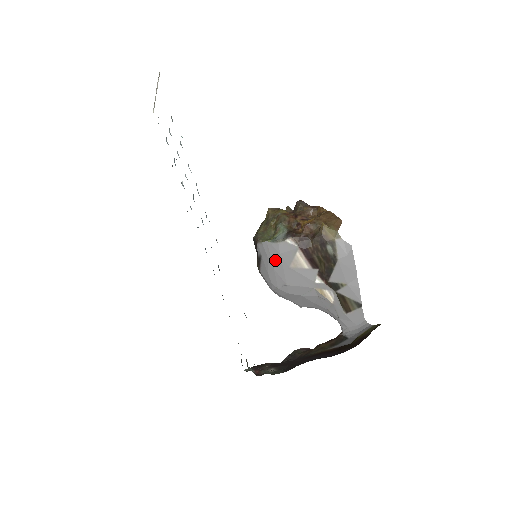
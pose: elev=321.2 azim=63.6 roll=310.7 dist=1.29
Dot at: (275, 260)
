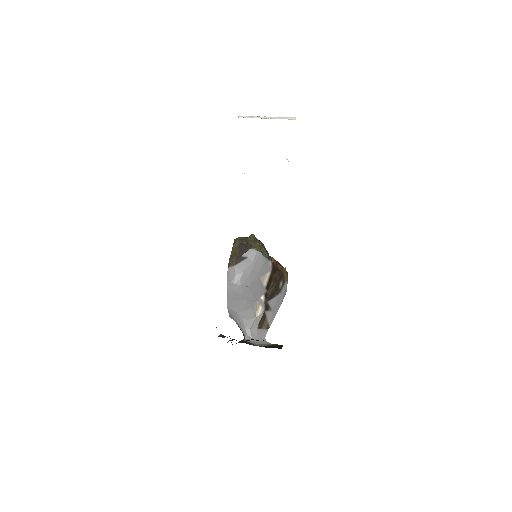
Dot at: (256, 267)
